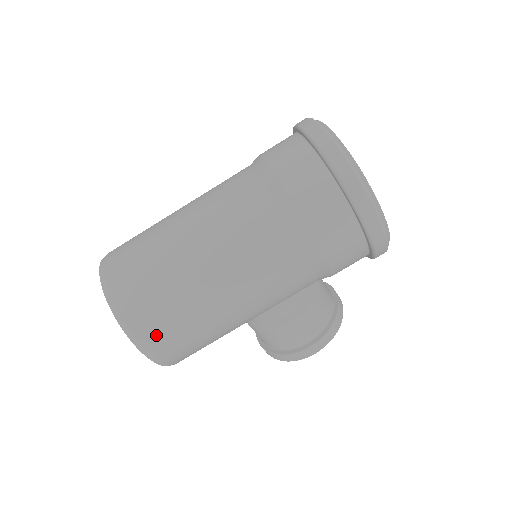
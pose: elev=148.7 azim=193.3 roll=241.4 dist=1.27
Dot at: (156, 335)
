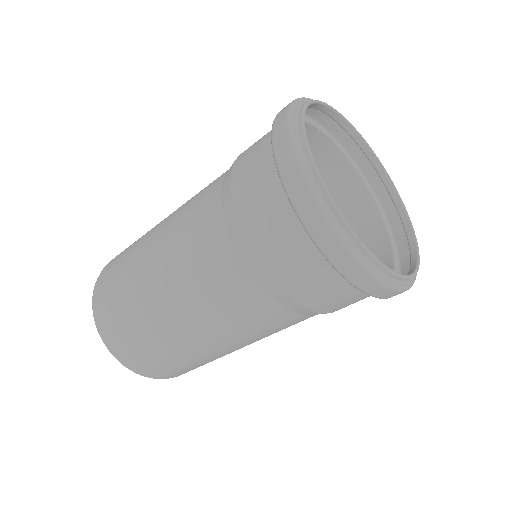
Dot at: occluded
